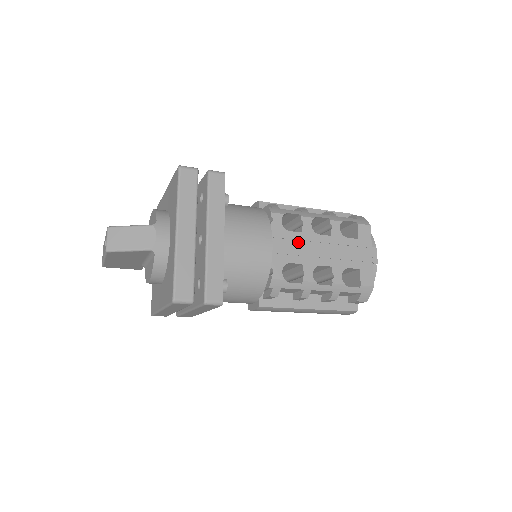
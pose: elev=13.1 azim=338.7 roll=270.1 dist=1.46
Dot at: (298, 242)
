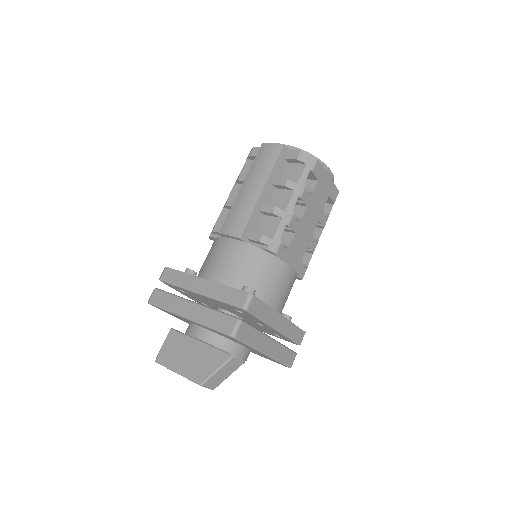
Dot at: (298, 241)
